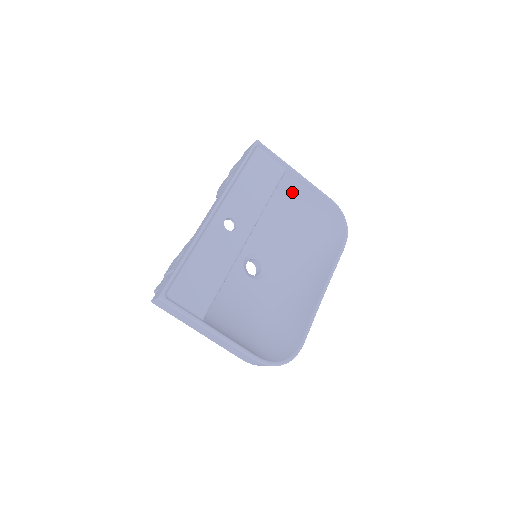
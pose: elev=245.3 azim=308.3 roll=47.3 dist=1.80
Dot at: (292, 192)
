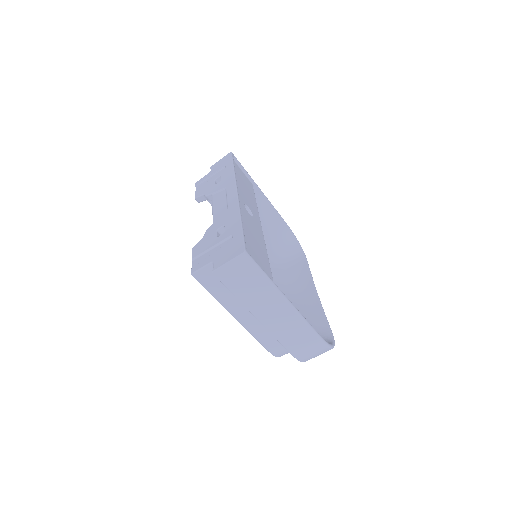
Dot at: occluded
